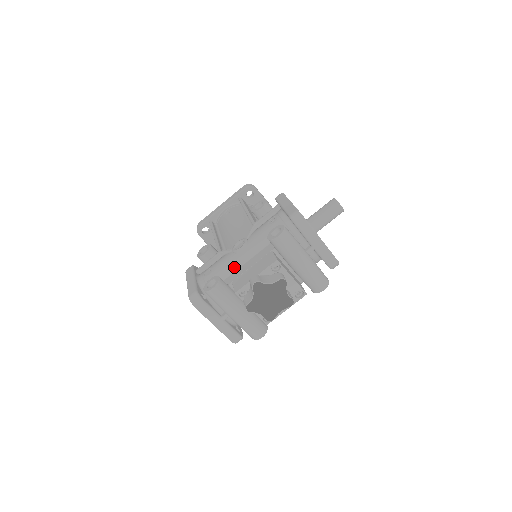
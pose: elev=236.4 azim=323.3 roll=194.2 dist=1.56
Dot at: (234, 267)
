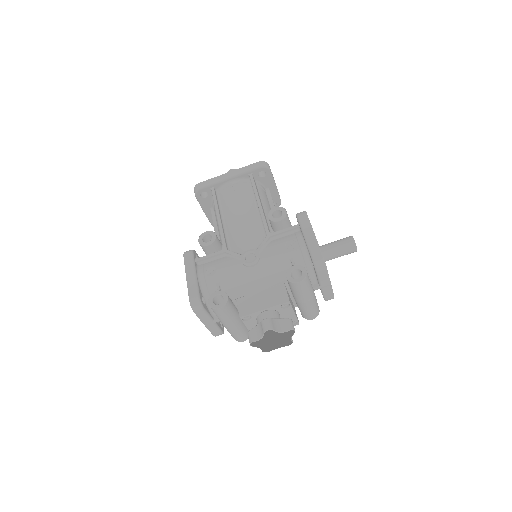
Dot at: (240, 281)
